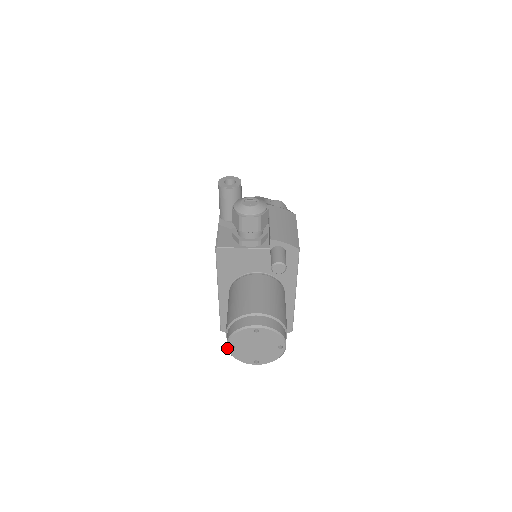
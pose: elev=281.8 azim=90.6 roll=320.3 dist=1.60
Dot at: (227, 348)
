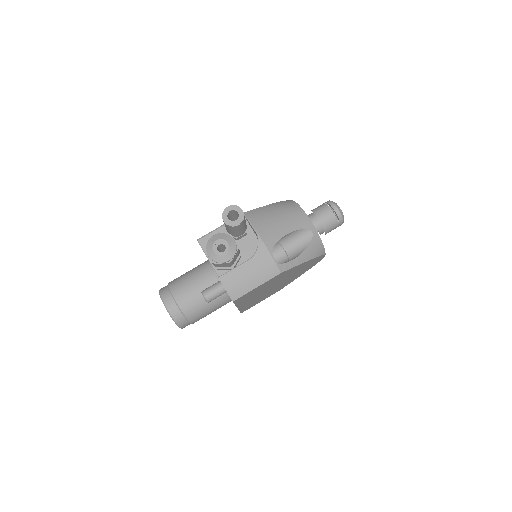
Dot at: occluded
